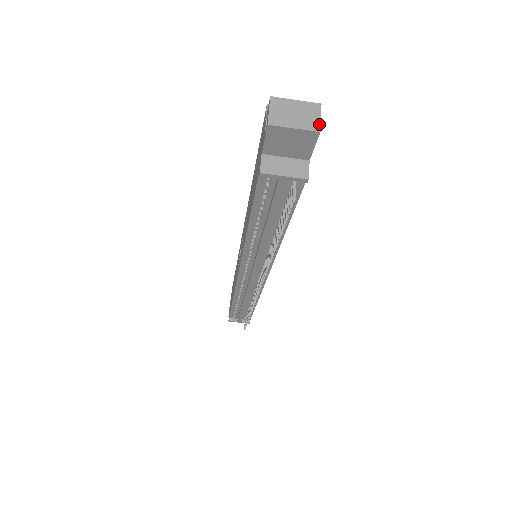
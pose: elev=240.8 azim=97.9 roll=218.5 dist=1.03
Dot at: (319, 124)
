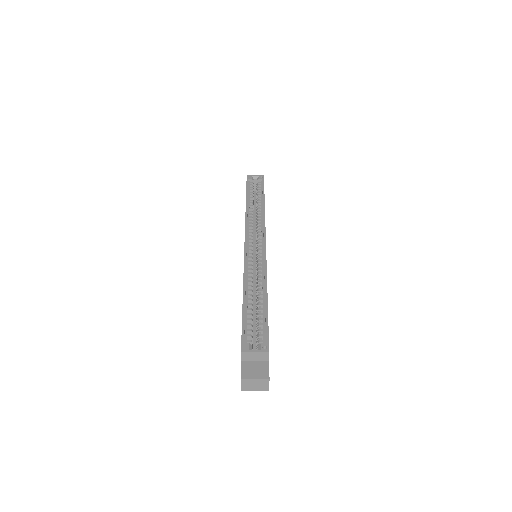
Dot at: (268, 388)
